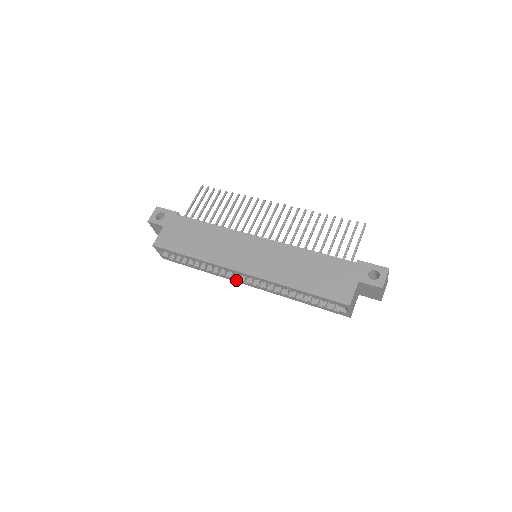
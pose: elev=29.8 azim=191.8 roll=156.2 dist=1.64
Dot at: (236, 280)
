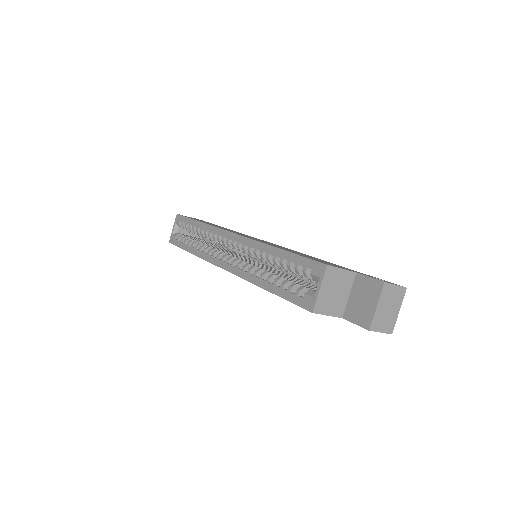
Dot at: (215, 260)
